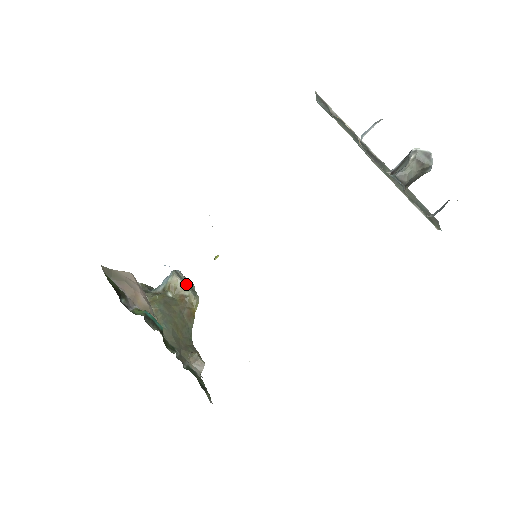
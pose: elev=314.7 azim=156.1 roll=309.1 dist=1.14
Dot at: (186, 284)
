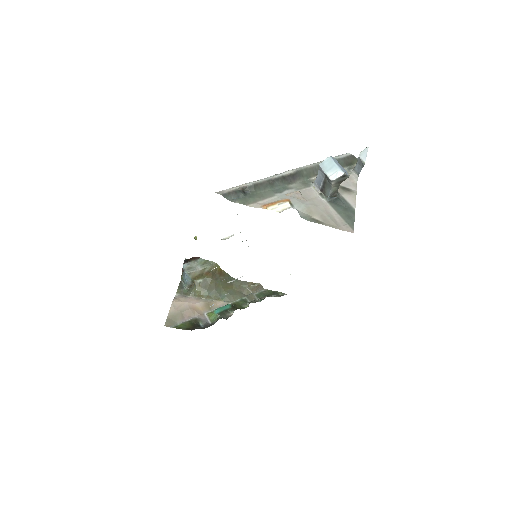
Dot at: (200, 267)
